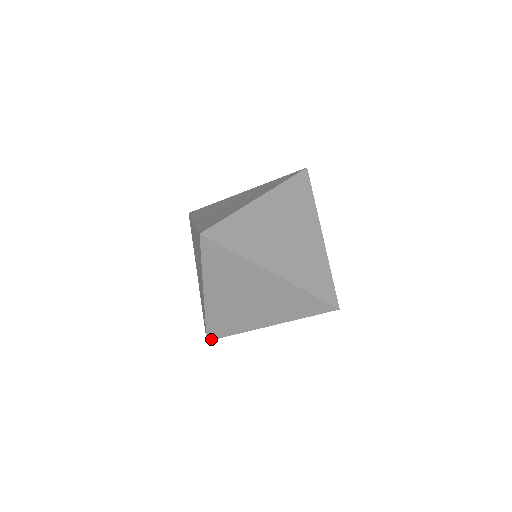
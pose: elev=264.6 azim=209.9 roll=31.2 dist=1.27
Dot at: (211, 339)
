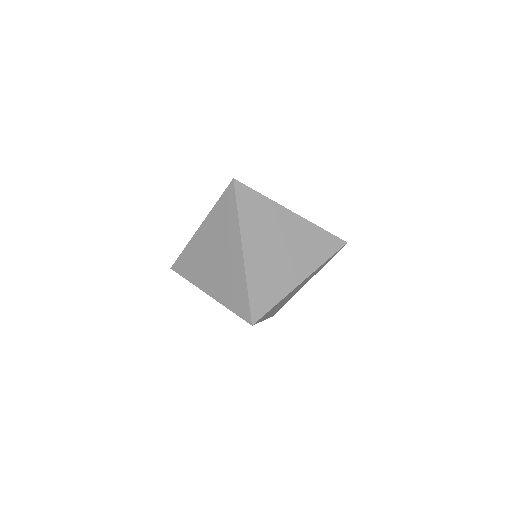
Dot at: occluded
